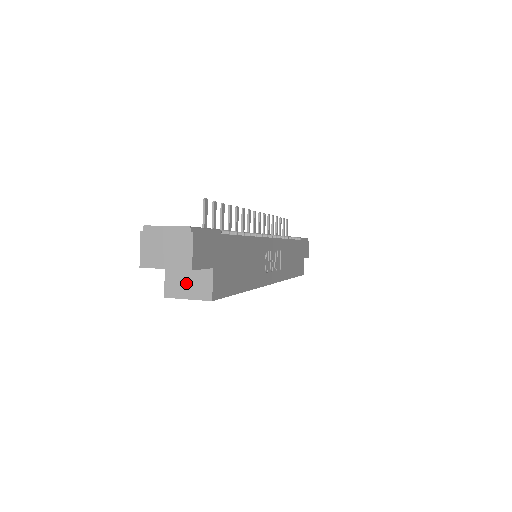
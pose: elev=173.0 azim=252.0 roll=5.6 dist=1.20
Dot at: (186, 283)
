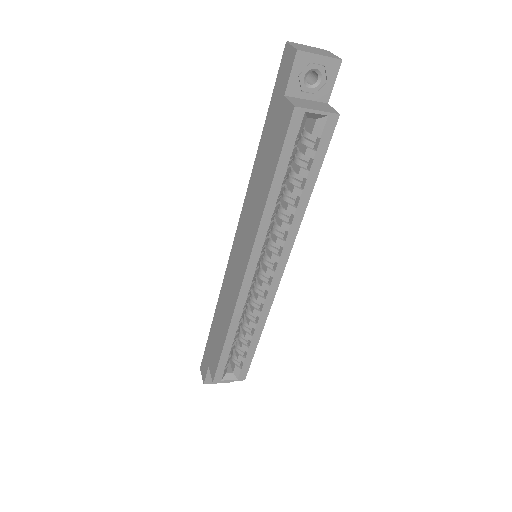
Dot at: (310, 104)
